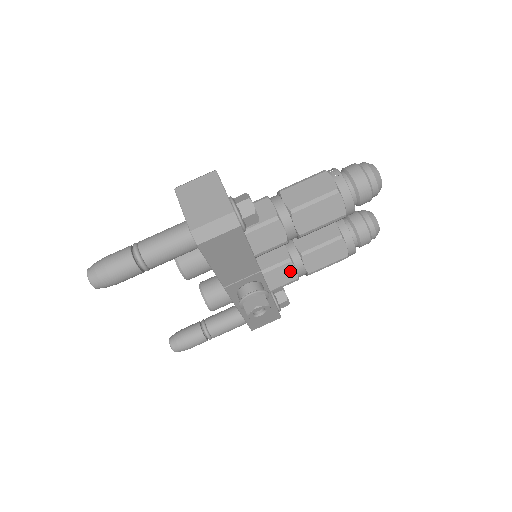
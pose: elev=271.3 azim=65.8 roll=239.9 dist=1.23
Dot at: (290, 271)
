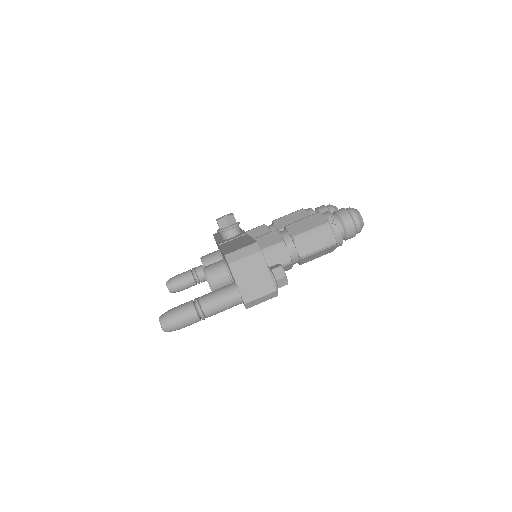
Dot at: occluded
